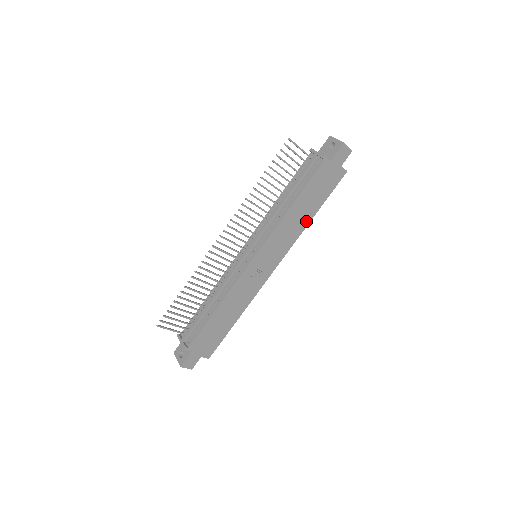
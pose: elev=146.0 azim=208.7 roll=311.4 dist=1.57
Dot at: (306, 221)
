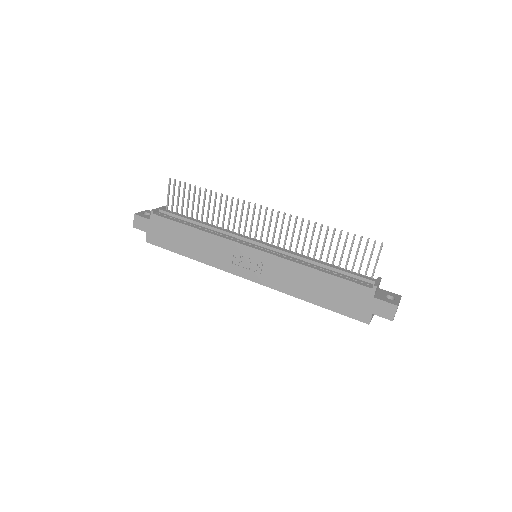
Dot at: (304, 295)
